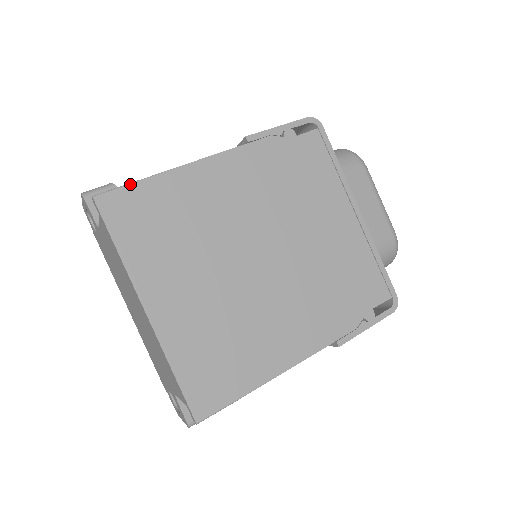
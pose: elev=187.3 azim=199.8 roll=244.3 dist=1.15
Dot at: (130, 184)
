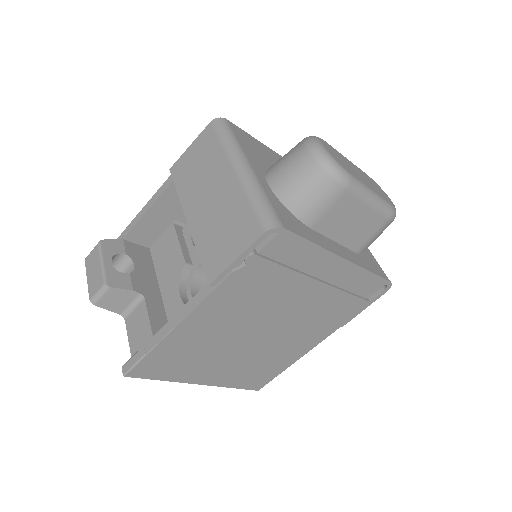
Dot at: (141, 360)
